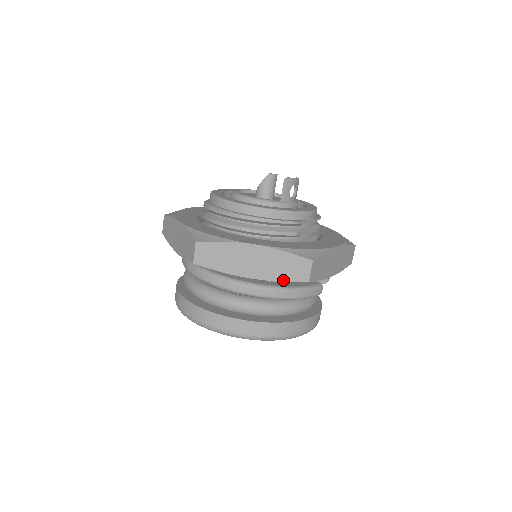
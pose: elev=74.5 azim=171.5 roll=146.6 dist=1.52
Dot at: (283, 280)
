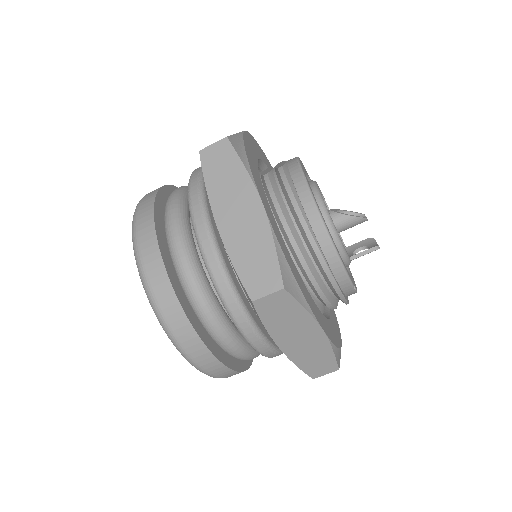
Dot at: (300, 366)
